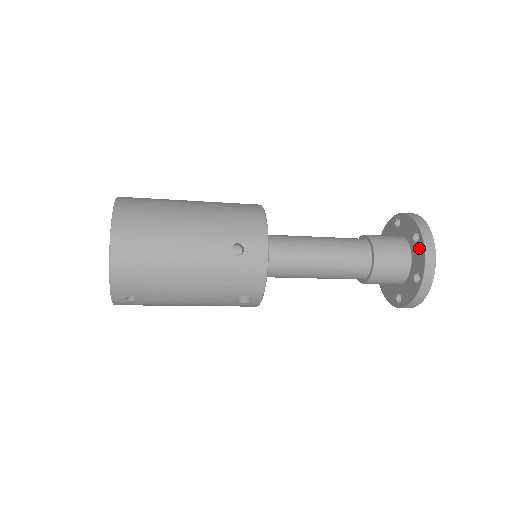
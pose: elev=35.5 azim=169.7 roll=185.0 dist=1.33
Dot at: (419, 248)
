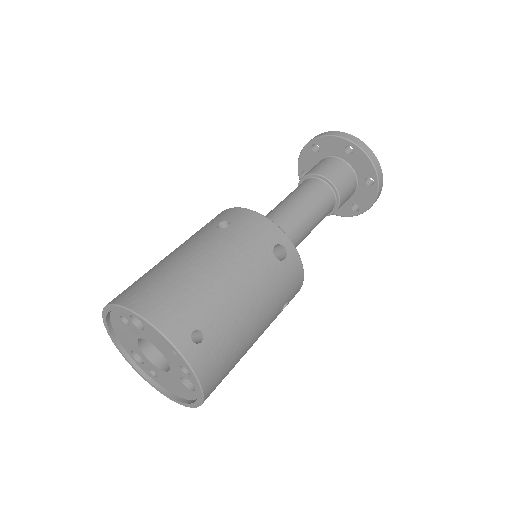
Dot at: (324, 144)
